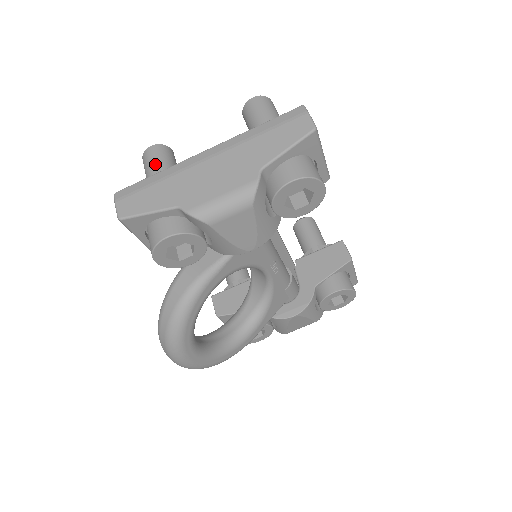
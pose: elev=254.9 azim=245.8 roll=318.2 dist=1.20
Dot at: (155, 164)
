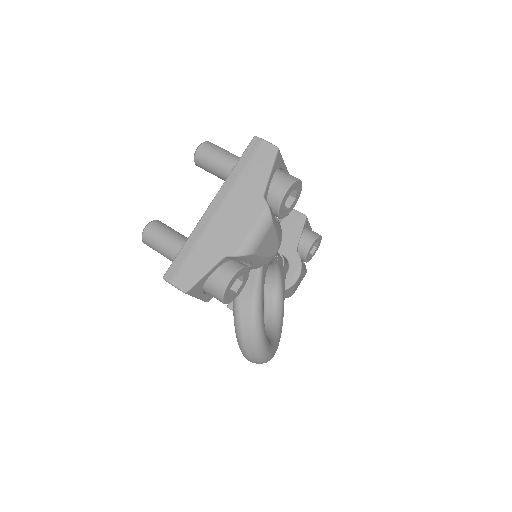
Dot at: (163, 239)
